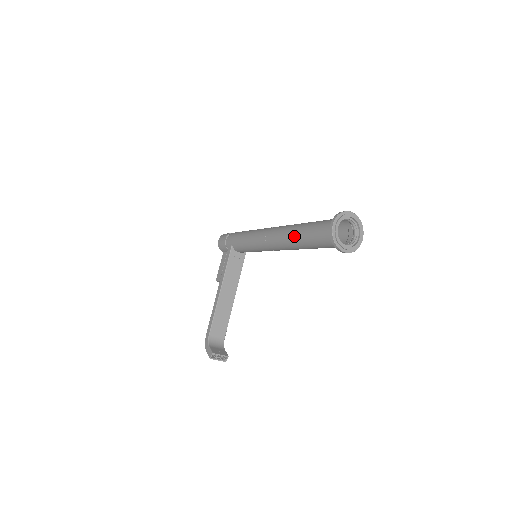
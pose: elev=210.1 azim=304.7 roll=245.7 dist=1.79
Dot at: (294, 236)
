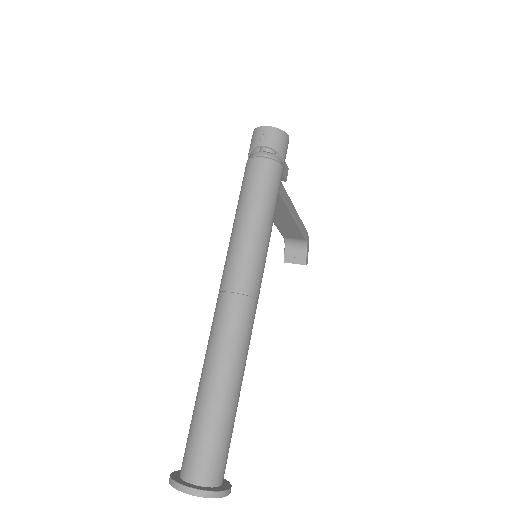
Dot at: occluded
